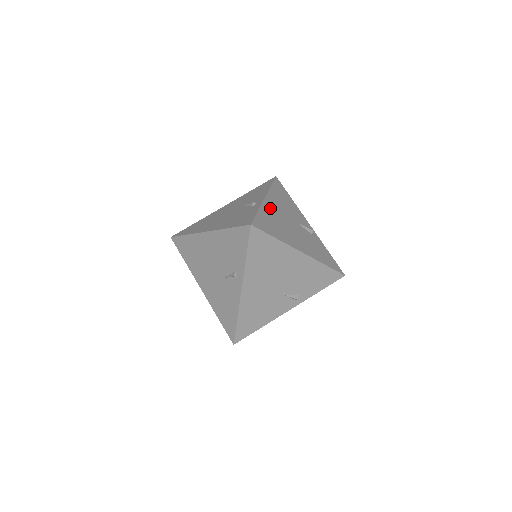
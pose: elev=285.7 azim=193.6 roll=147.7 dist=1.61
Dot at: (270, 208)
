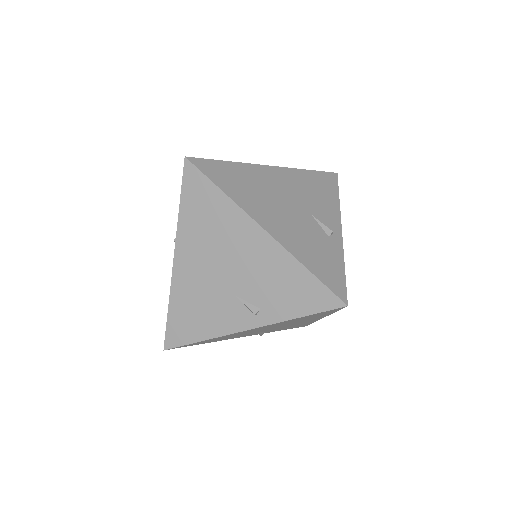
Dot at: (263, 174)
